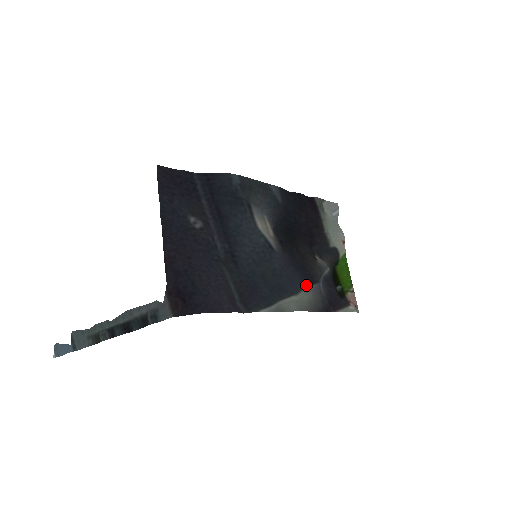
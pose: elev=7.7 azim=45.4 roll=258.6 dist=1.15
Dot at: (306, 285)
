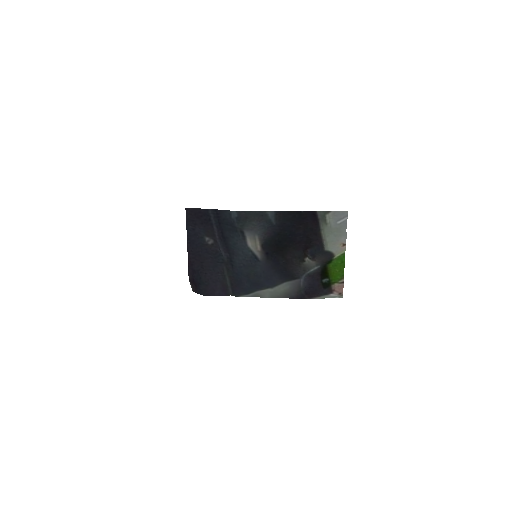
Dot at: (286, 281)
